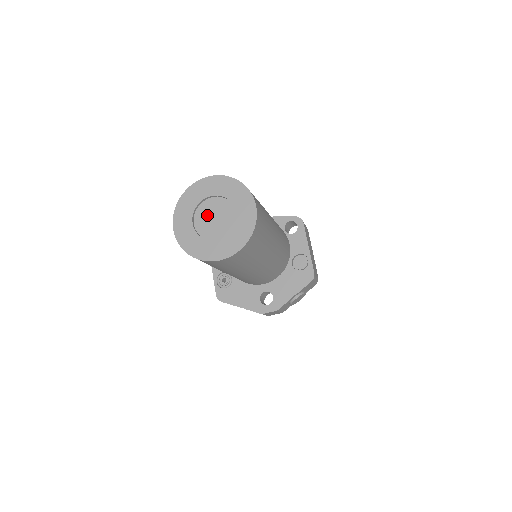
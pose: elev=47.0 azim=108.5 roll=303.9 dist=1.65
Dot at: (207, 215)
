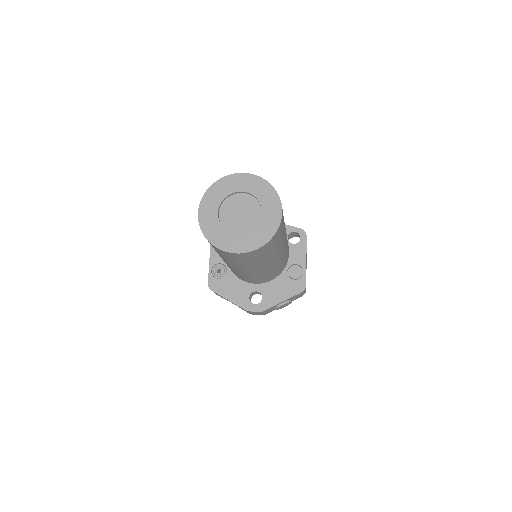
Dot at: (233, 208)
